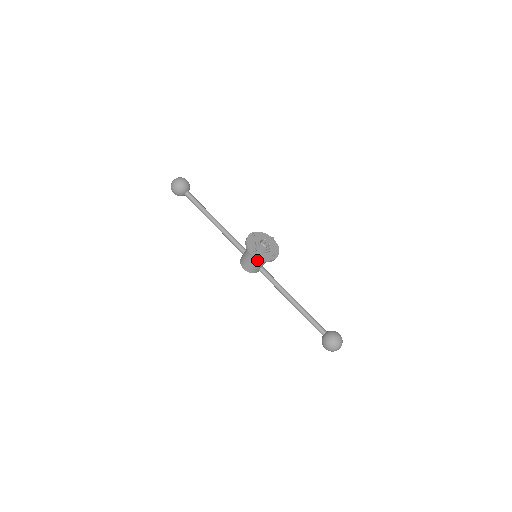
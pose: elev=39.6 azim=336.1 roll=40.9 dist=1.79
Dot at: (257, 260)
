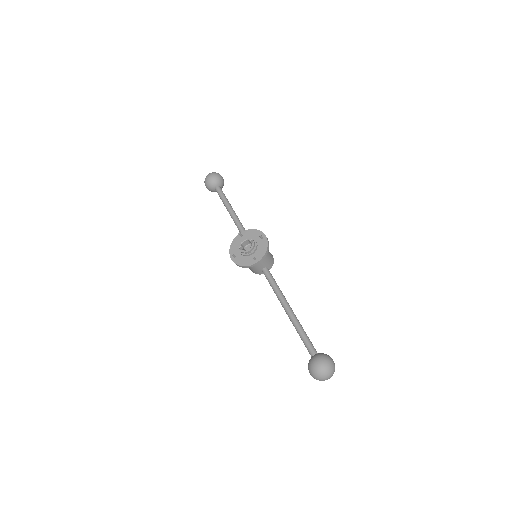
Dot at: occluded
